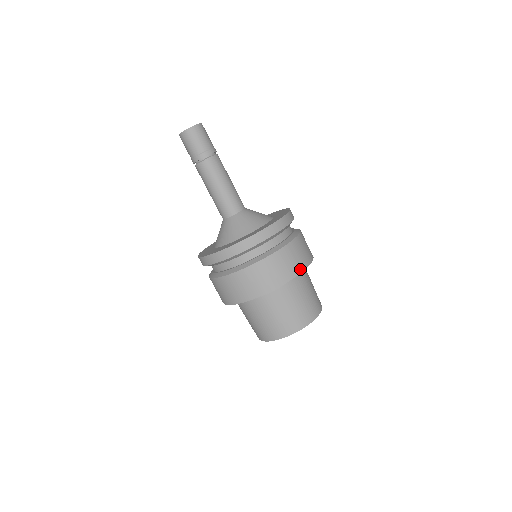
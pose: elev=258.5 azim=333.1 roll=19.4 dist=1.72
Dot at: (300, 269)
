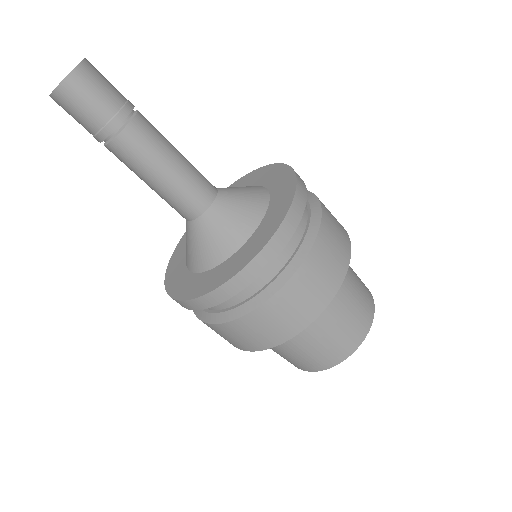
Dot at: (290, 333)
